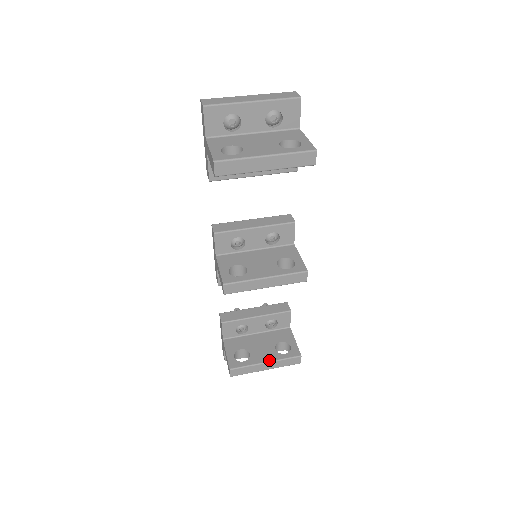
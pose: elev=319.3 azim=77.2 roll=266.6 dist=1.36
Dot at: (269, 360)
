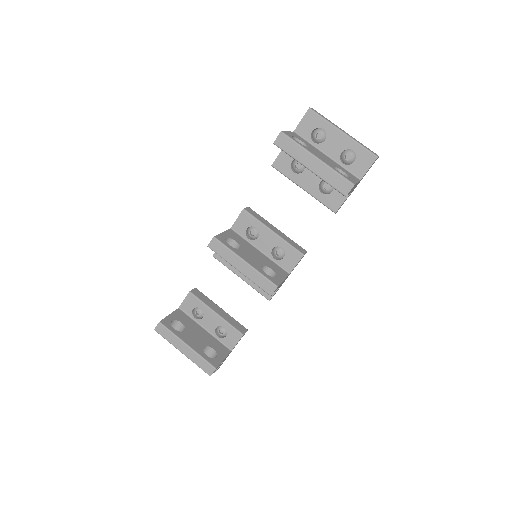
Dot at: (191, 346)
